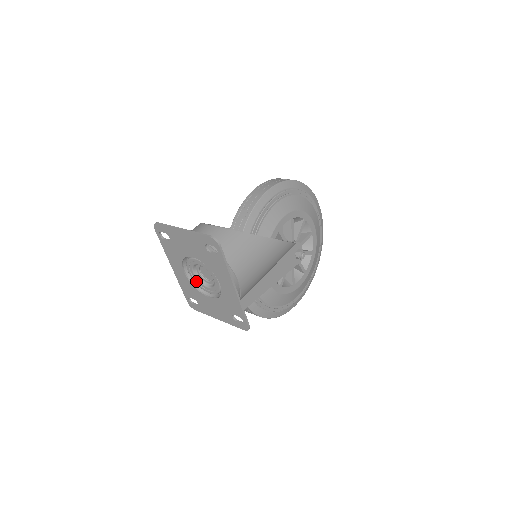
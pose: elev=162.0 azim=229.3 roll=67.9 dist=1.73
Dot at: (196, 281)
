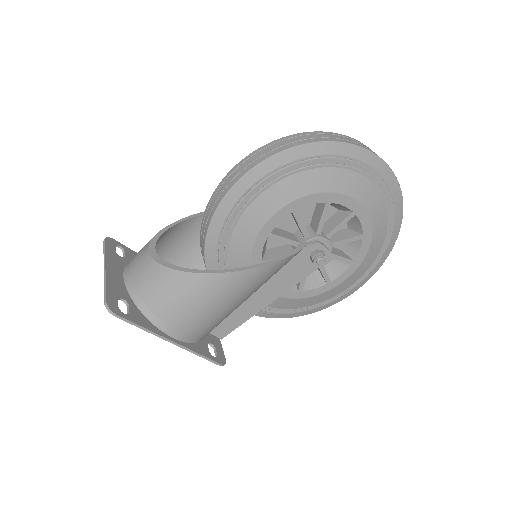
Dot at: occluded
